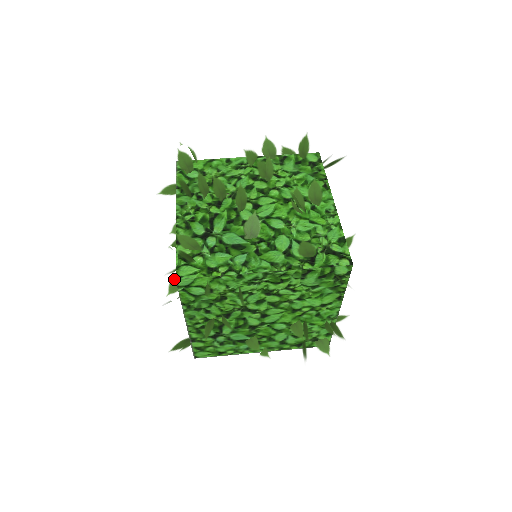
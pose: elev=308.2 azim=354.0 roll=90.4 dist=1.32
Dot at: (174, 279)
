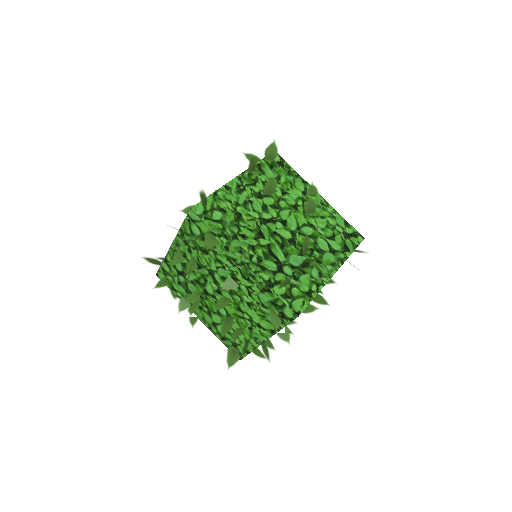
Dot at: (272, 316)
